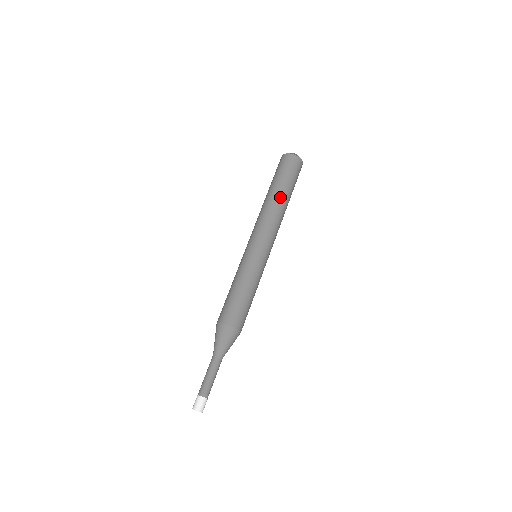
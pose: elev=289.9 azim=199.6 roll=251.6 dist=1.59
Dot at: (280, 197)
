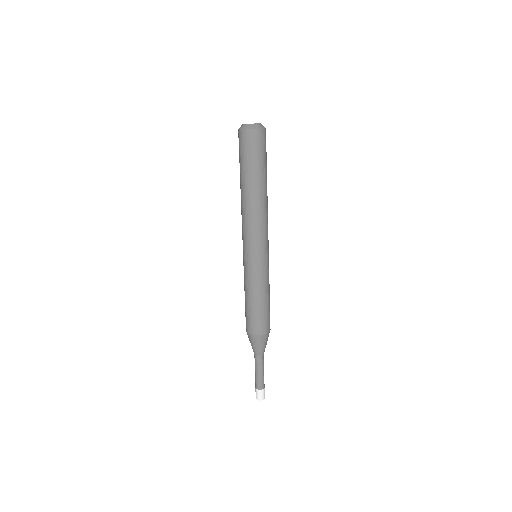
Dot at: (254, 190)
